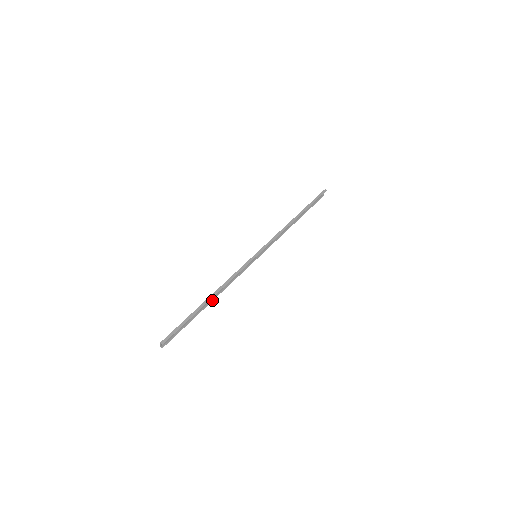
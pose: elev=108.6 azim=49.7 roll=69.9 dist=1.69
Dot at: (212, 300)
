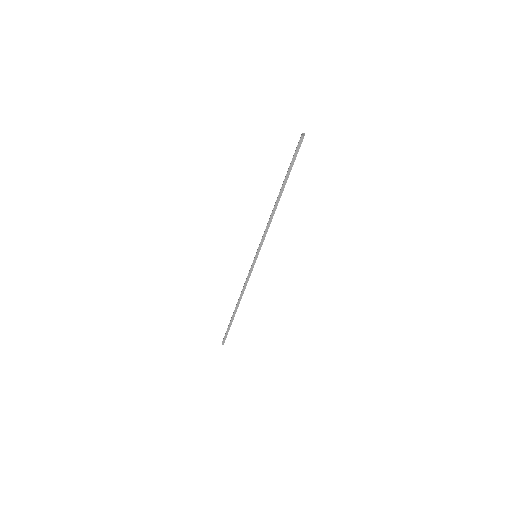
Dot at: occluded
